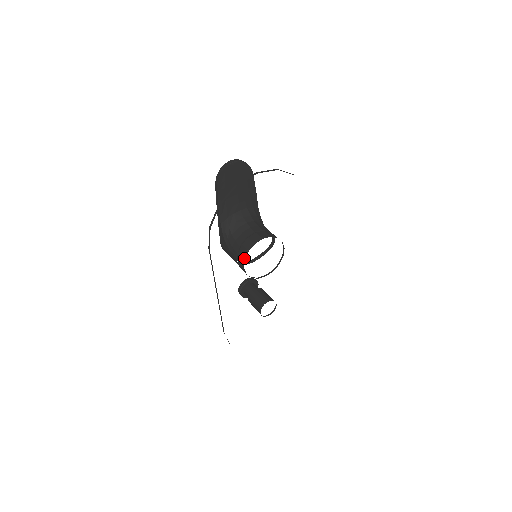
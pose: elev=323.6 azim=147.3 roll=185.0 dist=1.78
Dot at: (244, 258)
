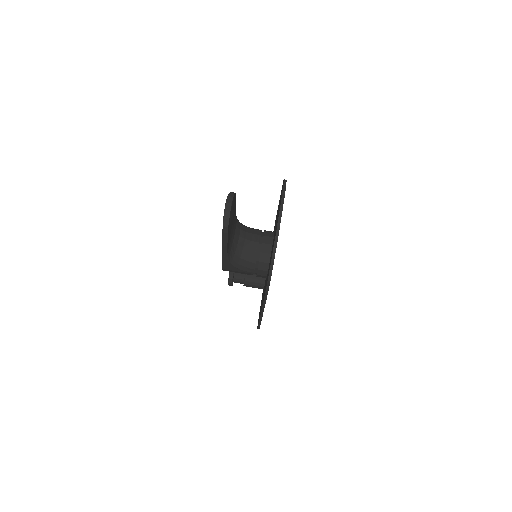
Dot at: occluded
